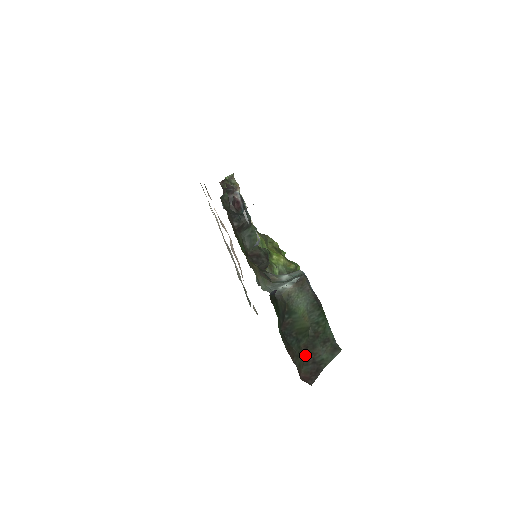
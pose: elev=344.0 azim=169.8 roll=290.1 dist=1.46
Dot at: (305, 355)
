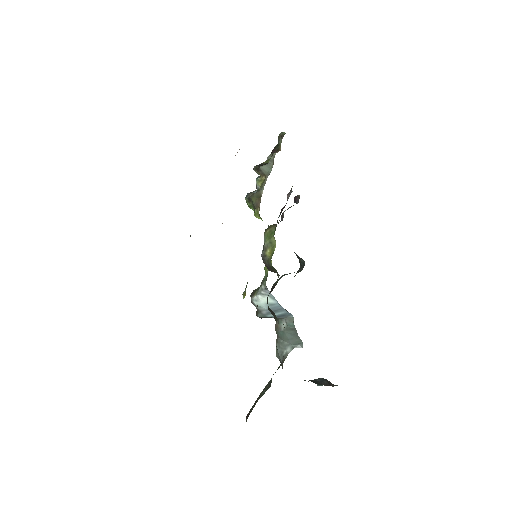
Dot at: occluded
